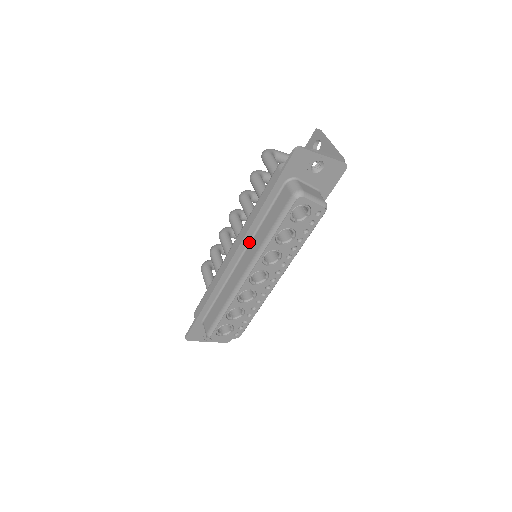
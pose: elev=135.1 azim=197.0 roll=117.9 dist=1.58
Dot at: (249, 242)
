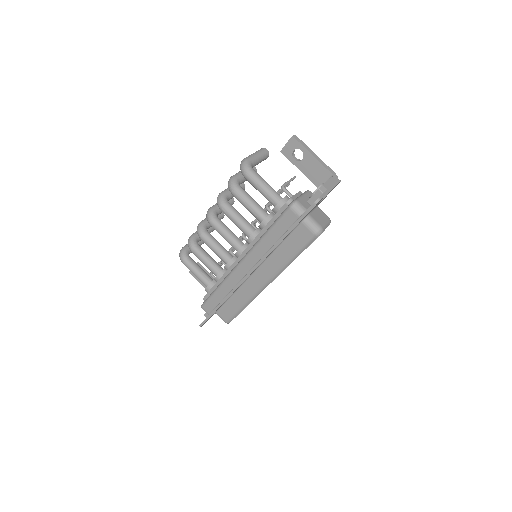
Dot at: (263, 261)
